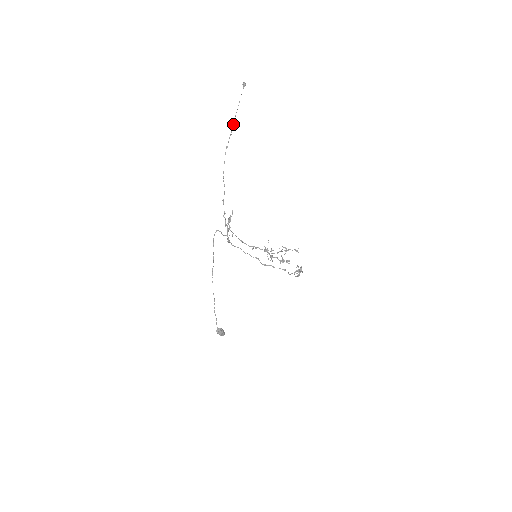
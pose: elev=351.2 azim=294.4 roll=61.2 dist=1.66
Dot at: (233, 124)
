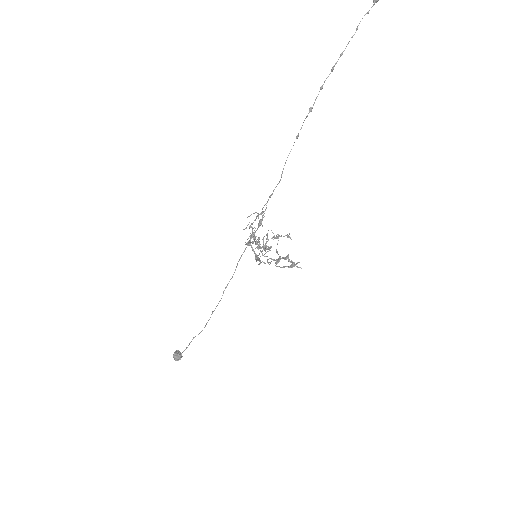
Dot at: (333, 69)
